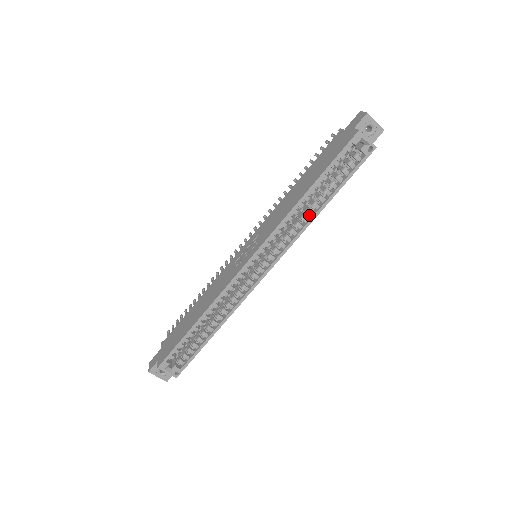
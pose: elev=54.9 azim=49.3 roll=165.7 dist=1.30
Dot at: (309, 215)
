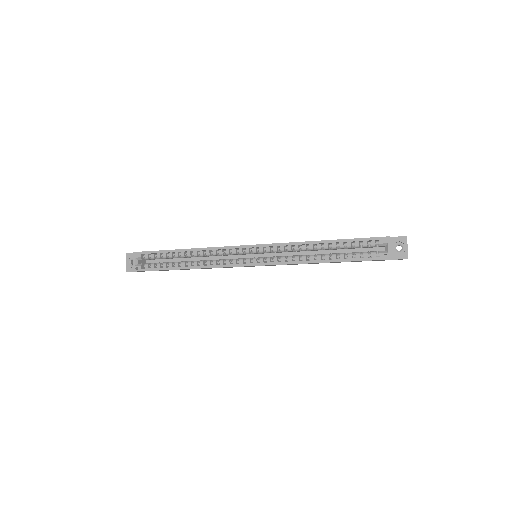
Dot at: (310, 260)
